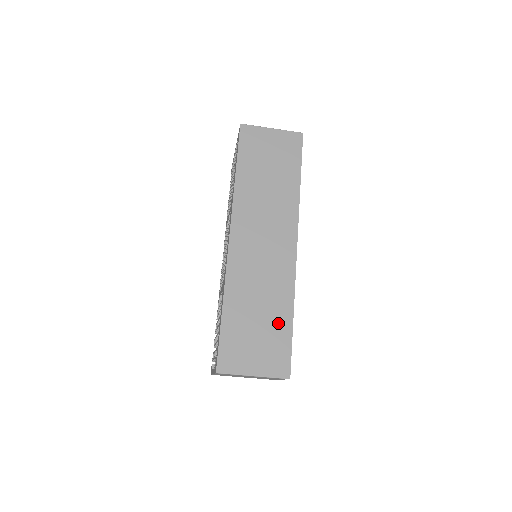
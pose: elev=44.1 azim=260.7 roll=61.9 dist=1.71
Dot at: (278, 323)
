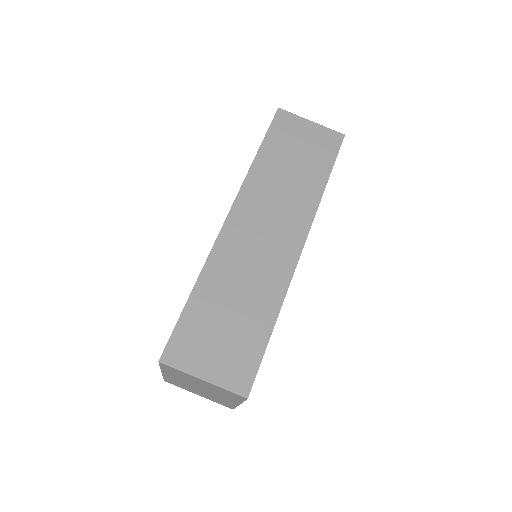
Dot at: (254, 326)
